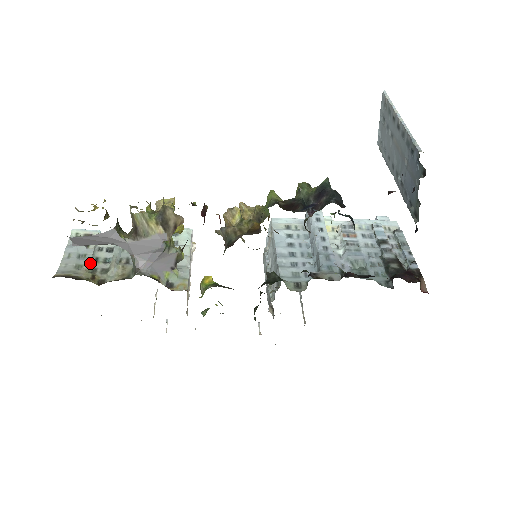
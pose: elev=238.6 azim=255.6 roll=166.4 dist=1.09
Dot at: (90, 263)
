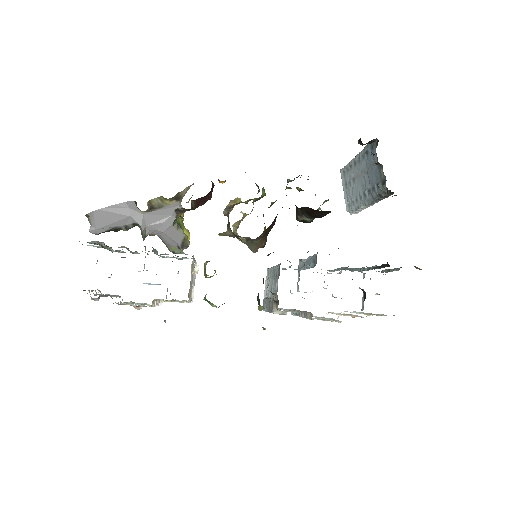
Dot at: (101, 246)
